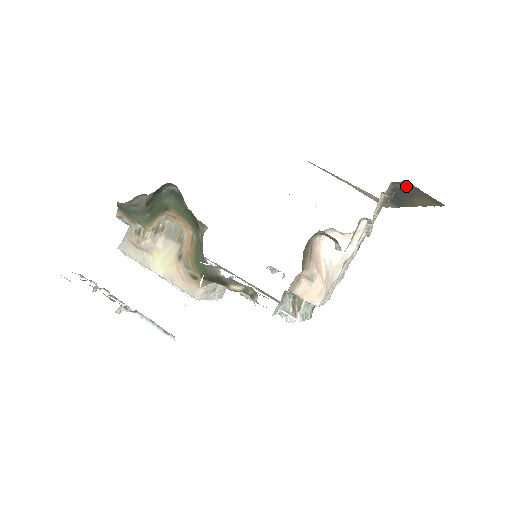
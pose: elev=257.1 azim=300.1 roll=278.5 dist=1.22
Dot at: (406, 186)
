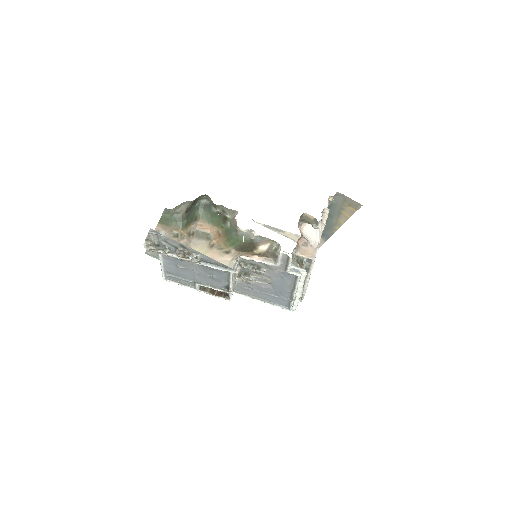
Dot at: (338, 199)
